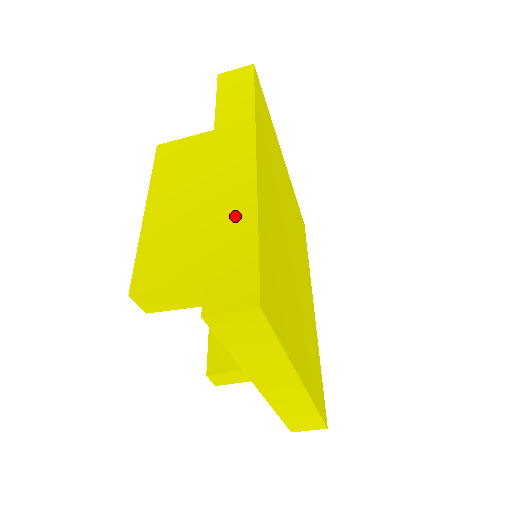
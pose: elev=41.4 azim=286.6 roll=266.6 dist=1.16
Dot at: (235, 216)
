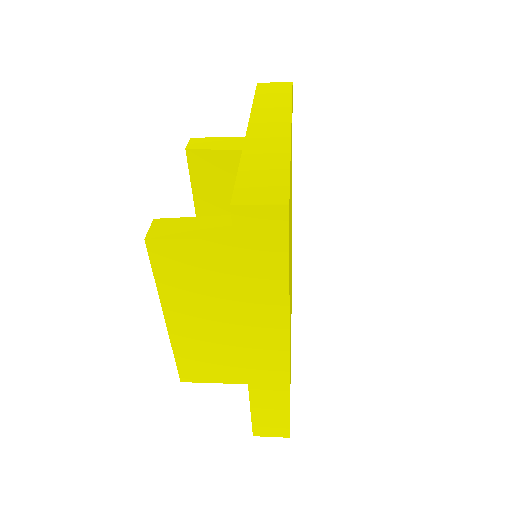
Dot at: (271, 392)
